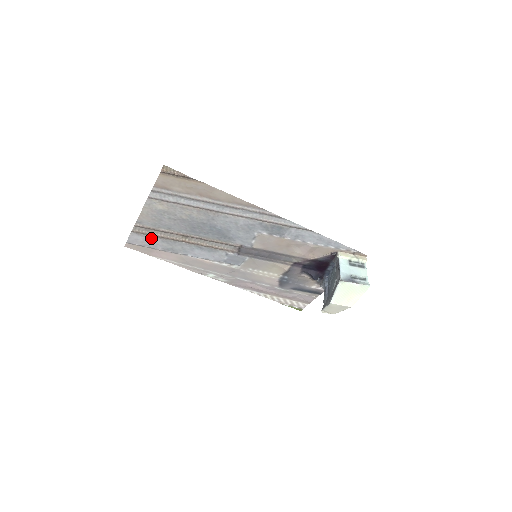
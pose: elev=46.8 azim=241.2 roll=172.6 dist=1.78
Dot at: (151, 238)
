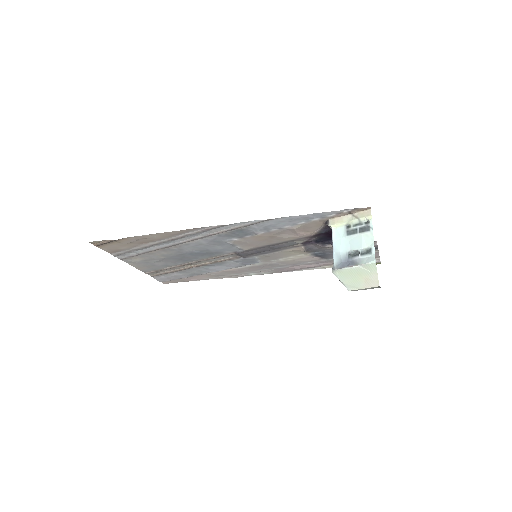
Dot at: (169, 274)
